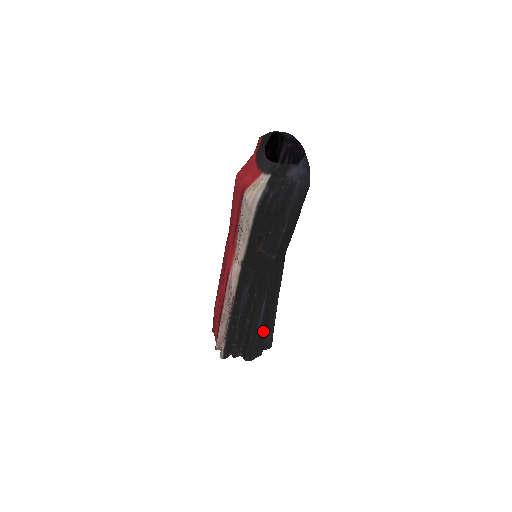
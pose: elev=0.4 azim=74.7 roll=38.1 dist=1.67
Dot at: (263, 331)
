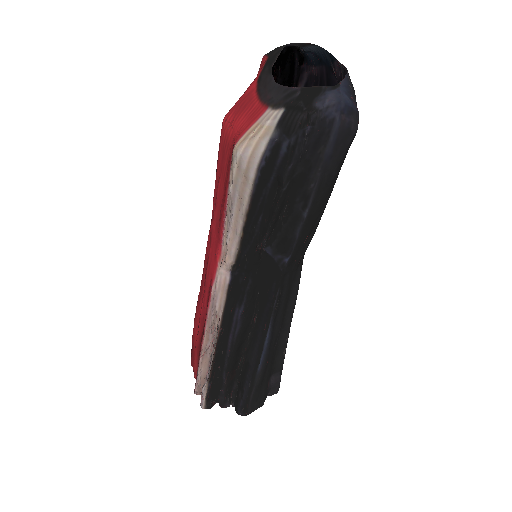
Dot at: (266, 372)
